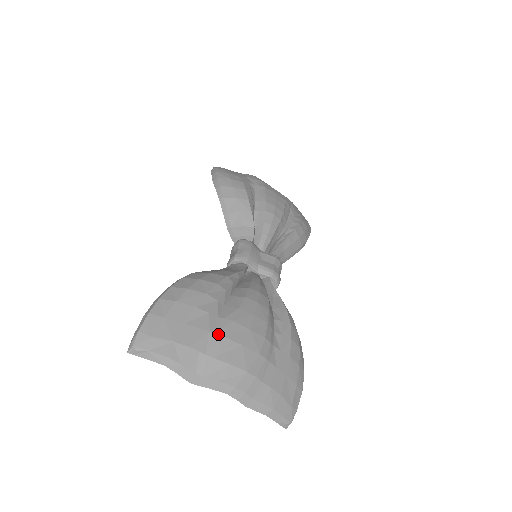
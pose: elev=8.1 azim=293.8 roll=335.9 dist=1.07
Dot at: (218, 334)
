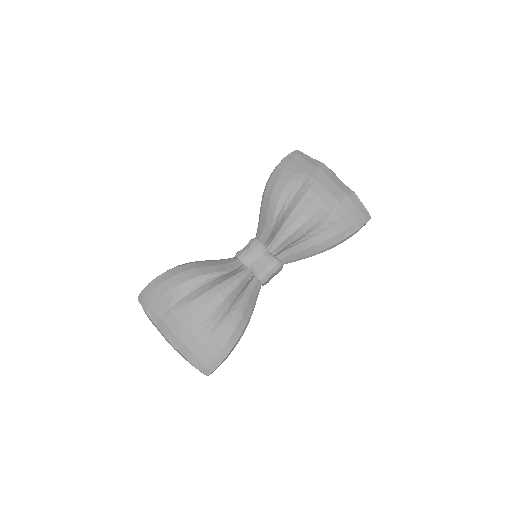
Dot at: (171, 312)
